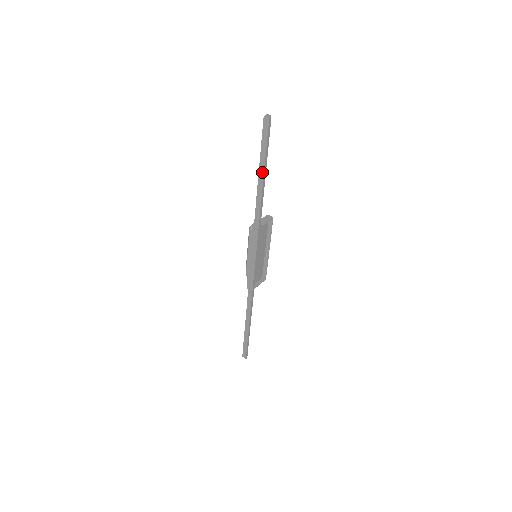
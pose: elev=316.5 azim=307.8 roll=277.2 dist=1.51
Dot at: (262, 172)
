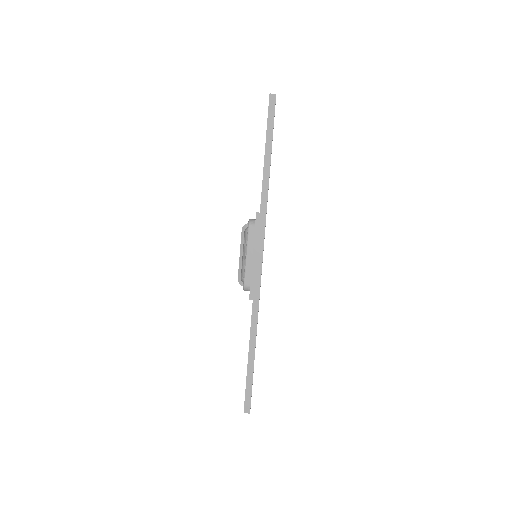
Dot at: (269, 148)
